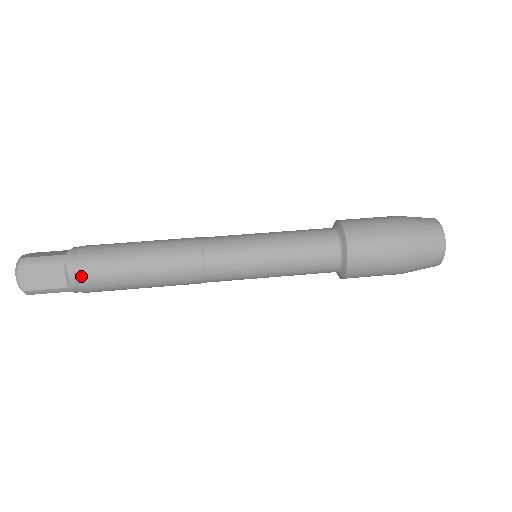
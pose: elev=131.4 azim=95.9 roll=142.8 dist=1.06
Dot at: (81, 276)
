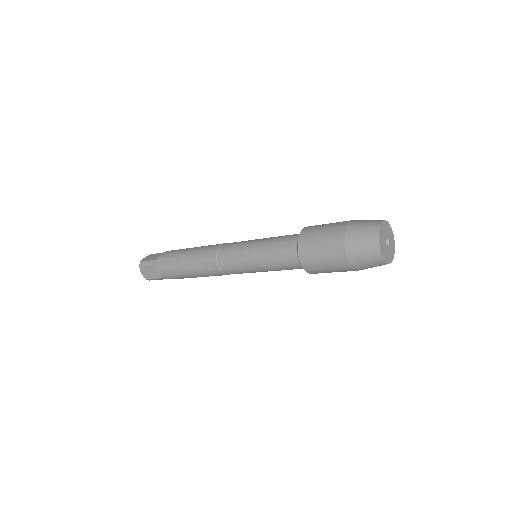
Dot at: (166, 253)
